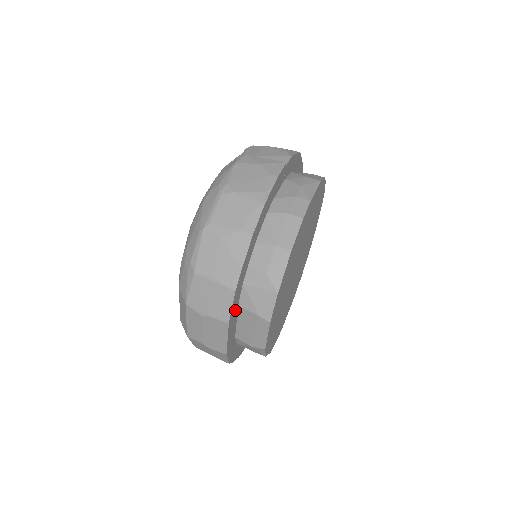
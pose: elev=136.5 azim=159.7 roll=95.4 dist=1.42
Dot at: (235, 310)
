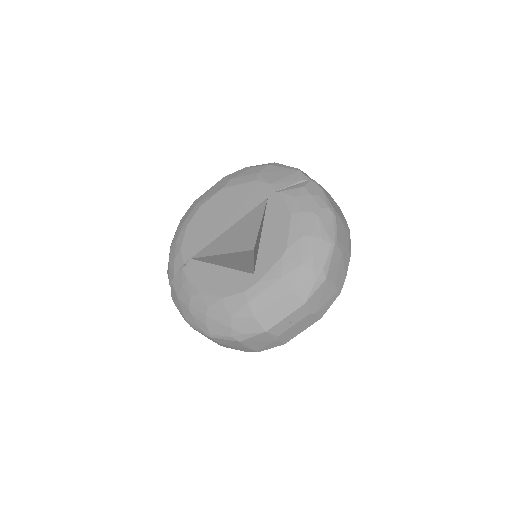
Dot at: occluded
